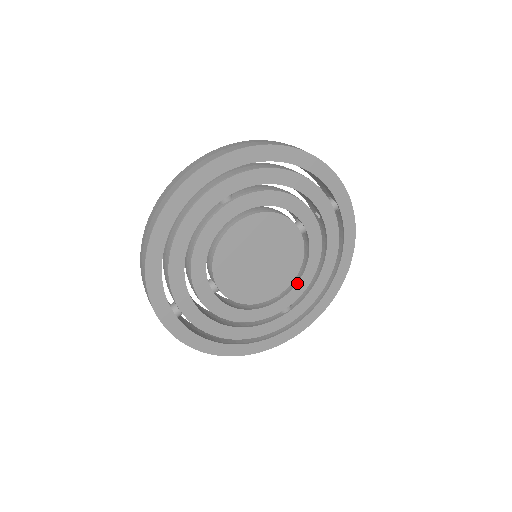
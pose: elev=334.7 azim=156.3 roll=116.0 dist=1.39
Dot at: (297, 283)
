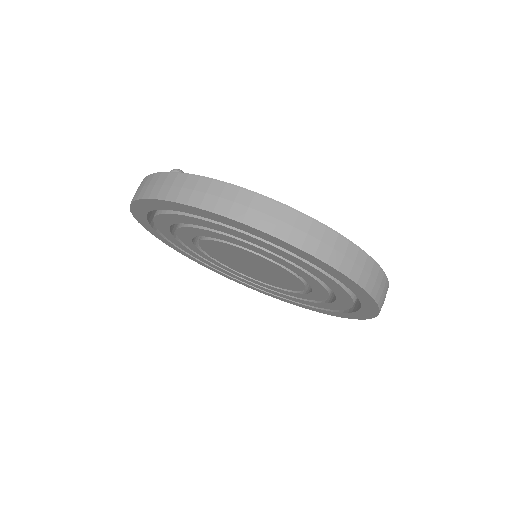
Dot at: (302, 293)
